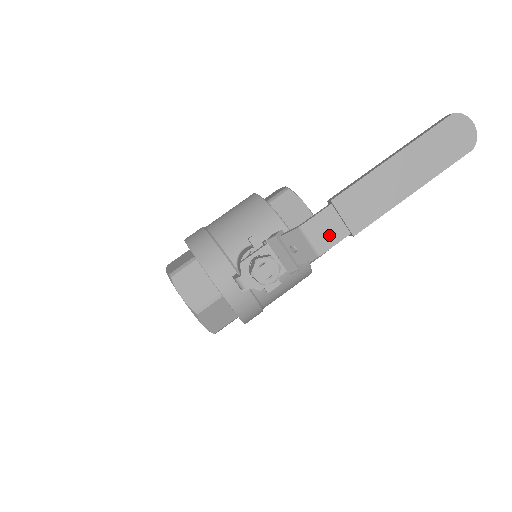
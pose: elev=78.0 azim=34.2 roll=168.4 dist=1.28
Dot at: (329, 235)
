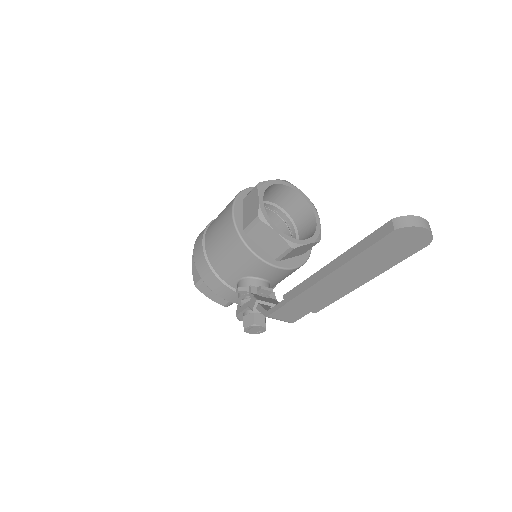
Dot at: (294, 315)
